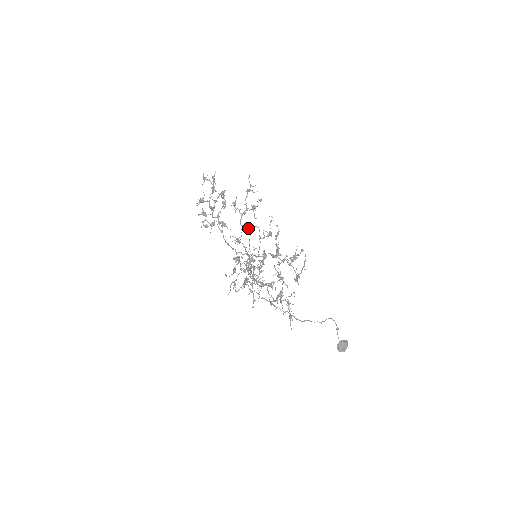
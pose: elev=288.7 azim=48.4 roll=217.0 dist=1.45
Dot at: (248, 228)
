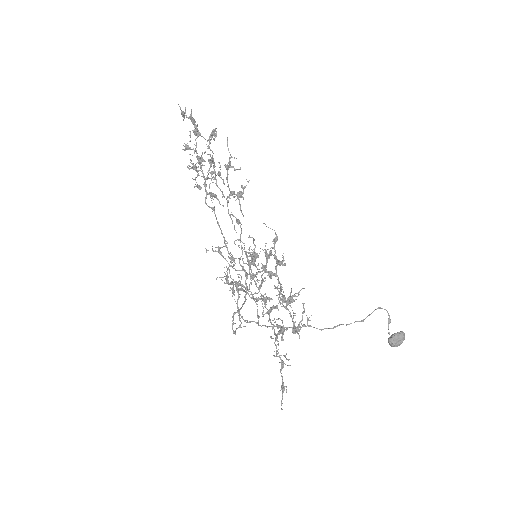
Dot at: (237, 222)
